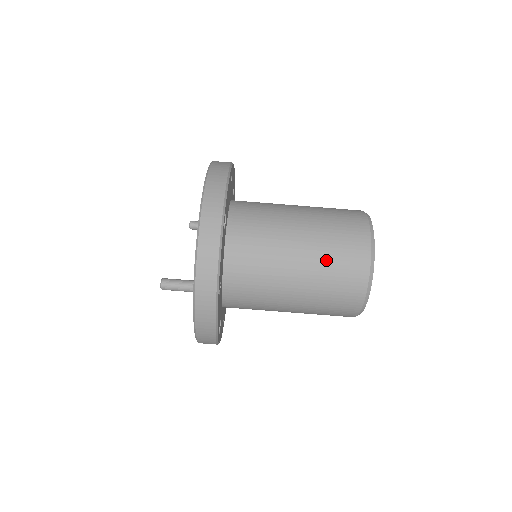
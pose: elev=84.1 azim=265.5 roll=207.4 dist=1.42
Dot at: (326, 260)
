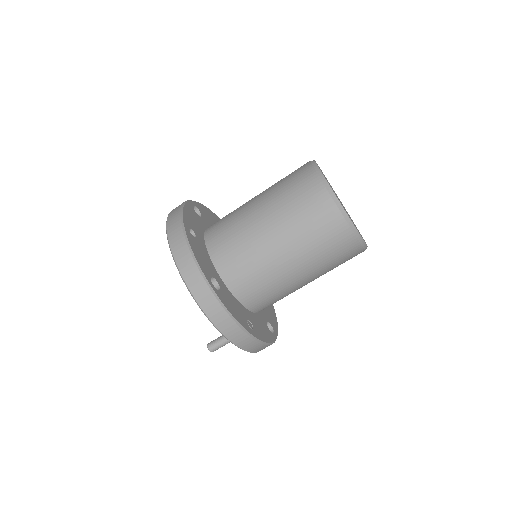
Dot at: (311, 247)
